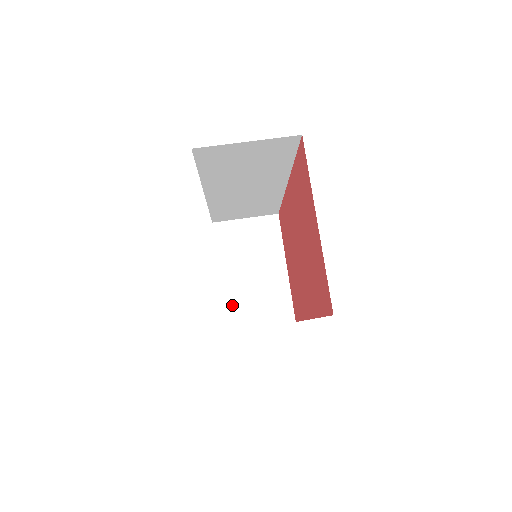
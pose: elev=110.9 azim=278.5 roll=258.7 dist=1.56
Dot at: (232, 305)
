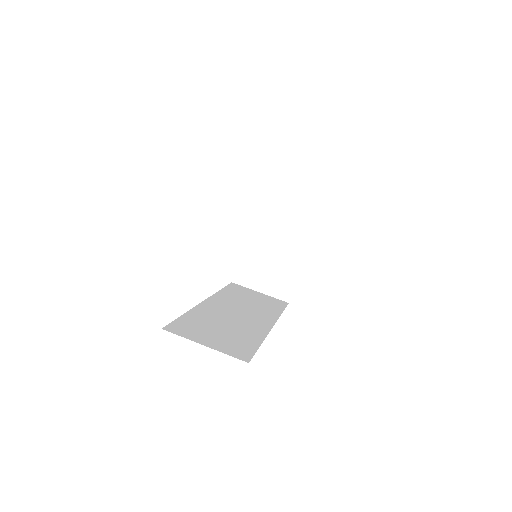
Dot at: (245, 263)
